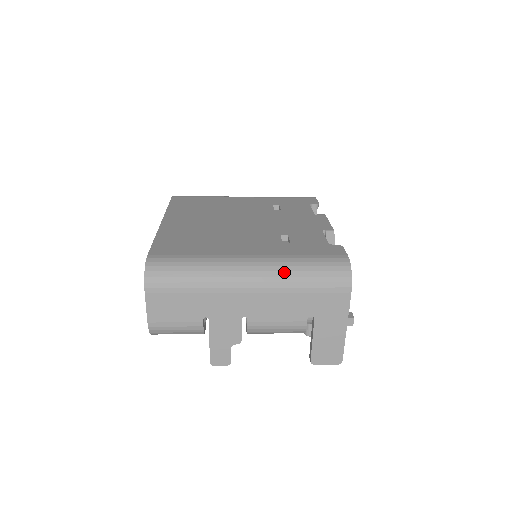
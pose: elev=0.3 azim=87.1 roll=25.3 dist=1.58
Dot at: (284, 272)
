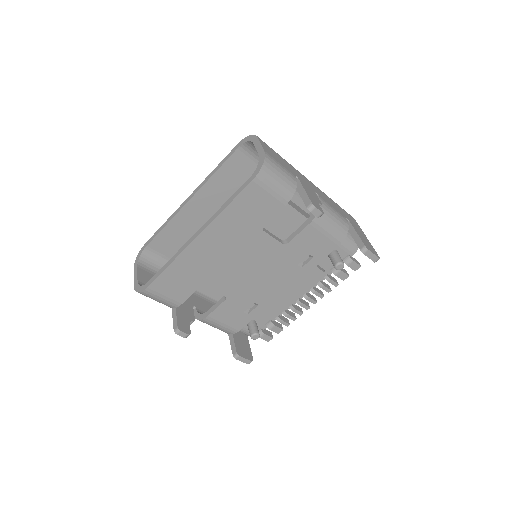
Dot at: occluded
